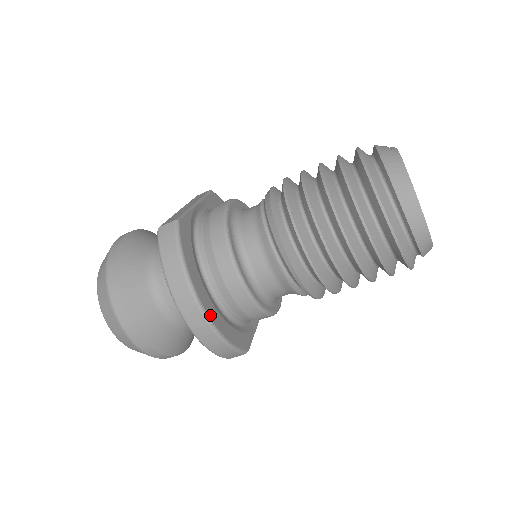
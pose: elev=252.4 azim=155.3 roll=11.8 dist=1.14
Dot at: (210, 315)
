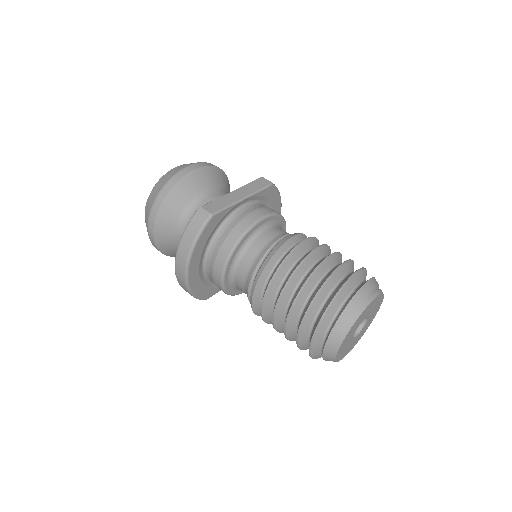
Dot at: (190, 278)
